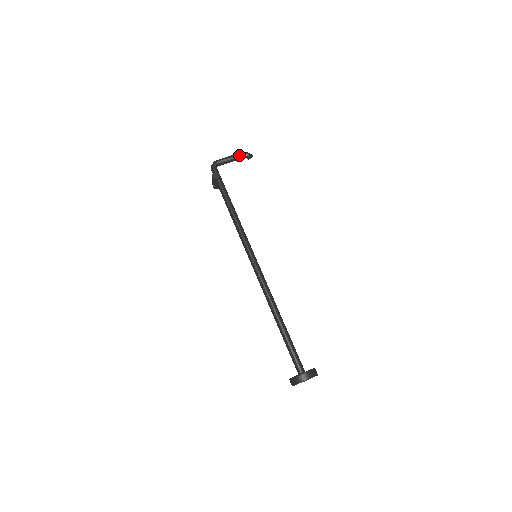
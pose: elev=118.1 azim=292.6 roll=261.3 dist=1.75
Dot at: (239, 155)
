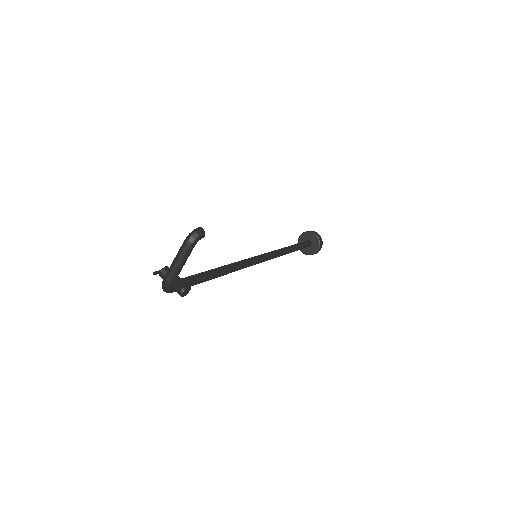
Dot at: occluded
